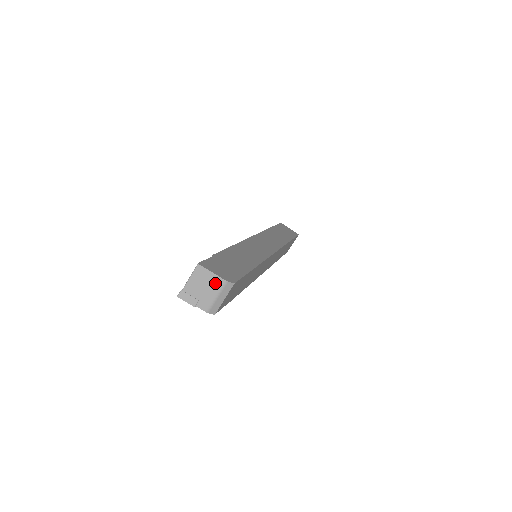
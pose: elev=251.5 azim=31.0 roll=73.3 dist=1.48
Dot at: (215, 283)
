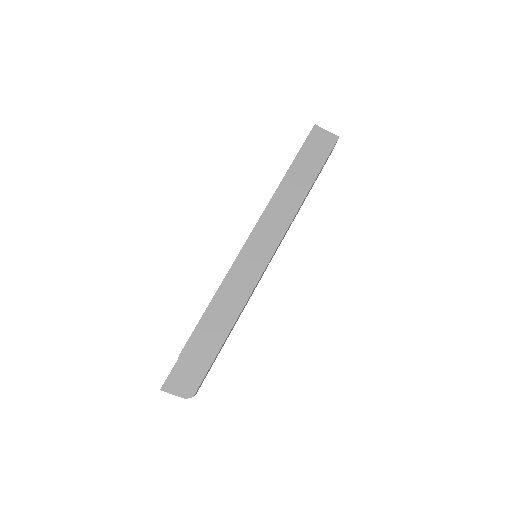
Dot at: occluded
